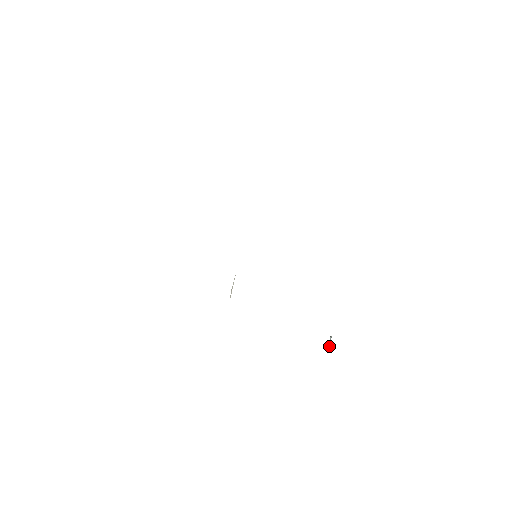
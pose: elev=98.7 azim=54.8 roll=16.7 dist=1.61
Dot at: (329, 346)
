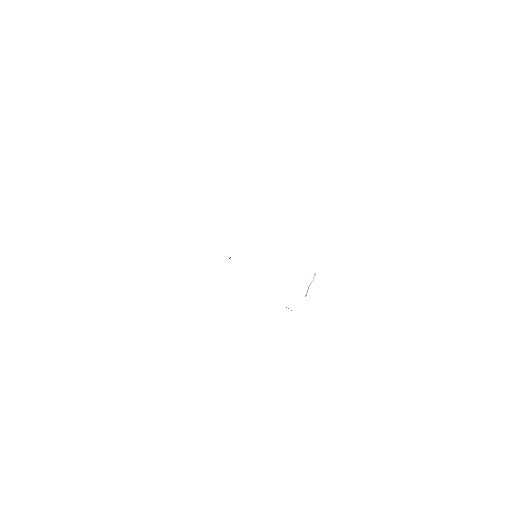
Dot at: (305, 295)
